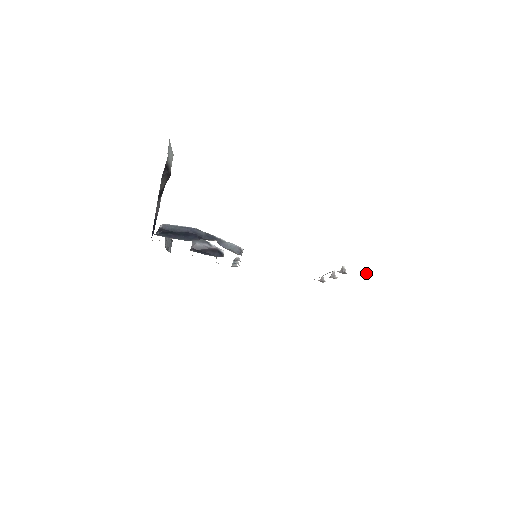
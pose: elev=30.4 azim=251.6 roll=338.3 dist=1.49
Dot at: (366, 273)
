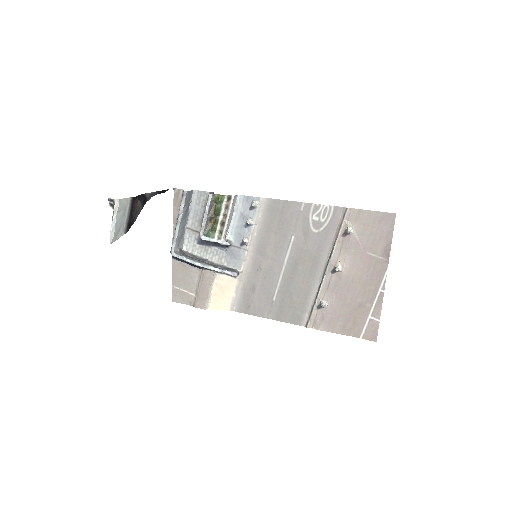
Dot at: (334, 324)
